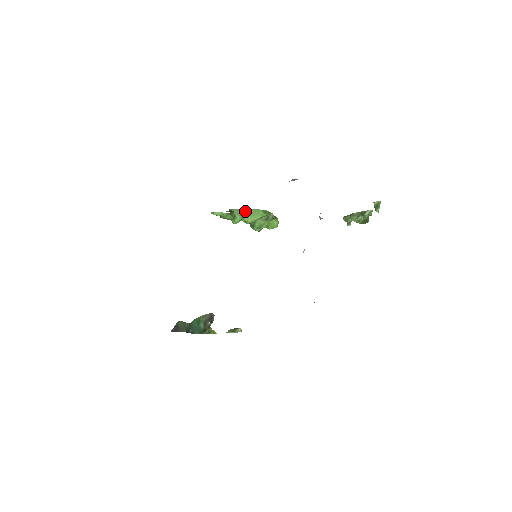
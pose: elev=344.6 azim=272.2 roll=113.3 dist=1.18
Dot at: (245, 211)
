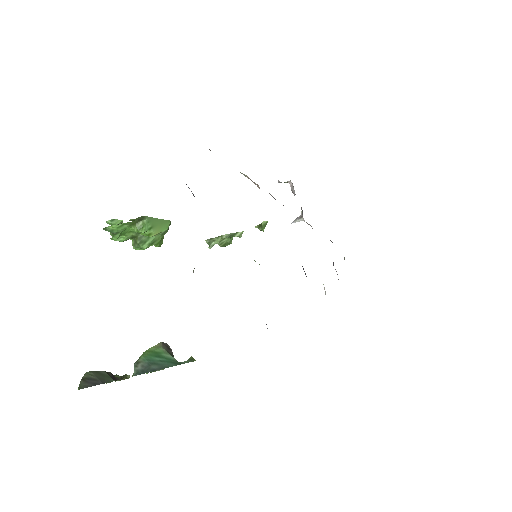
Dot at: (156, 220)
